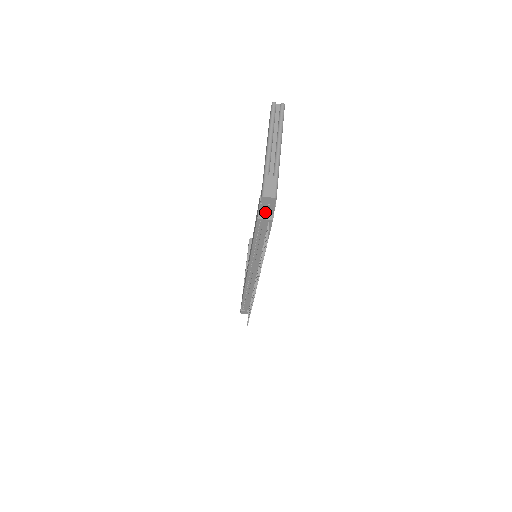
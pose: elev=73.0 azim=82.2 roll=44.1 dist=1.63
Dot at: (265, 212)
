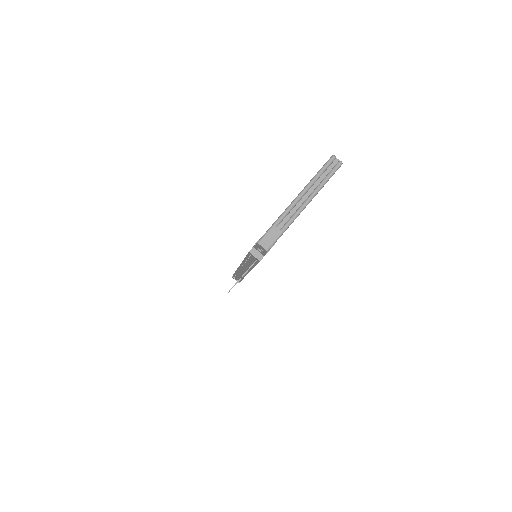
Dot at: (258, 250)
